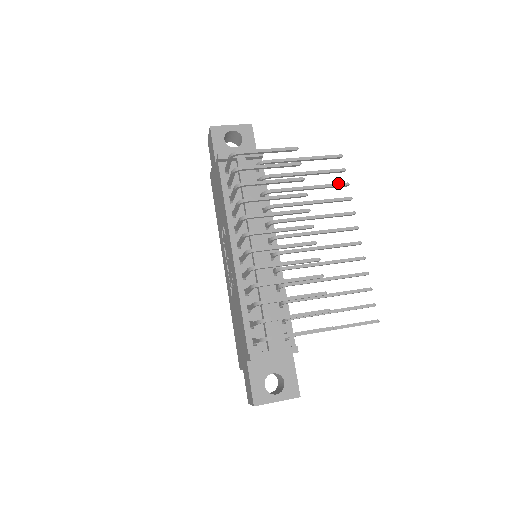
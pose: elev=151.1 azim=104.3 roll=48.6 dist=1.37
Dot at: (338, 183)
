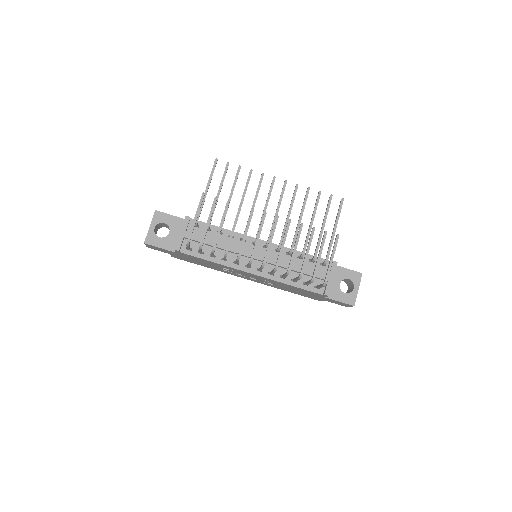
Dot at: (236, 174)
